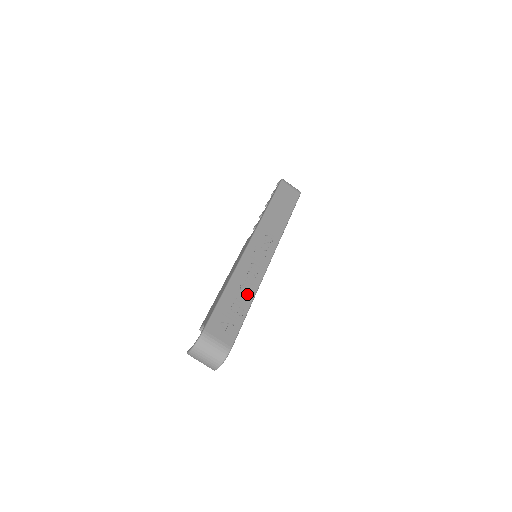
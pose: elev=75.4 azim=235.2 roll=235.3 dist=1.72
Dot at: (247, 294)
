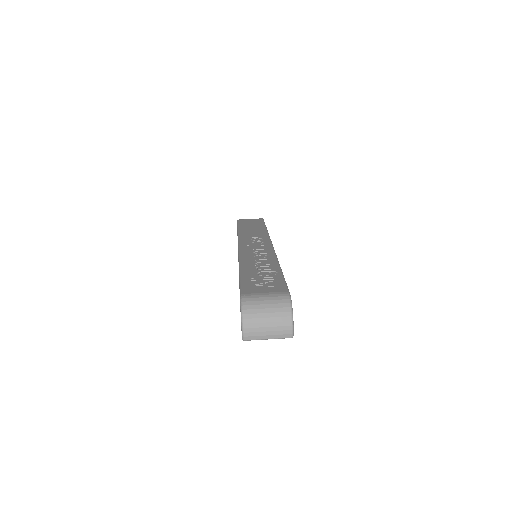
Dot at: (268, 264)
